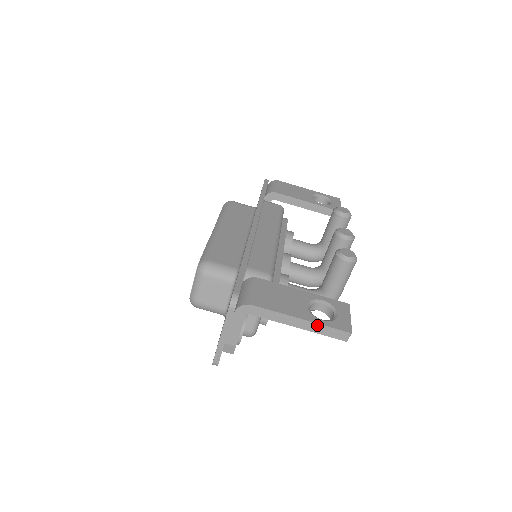
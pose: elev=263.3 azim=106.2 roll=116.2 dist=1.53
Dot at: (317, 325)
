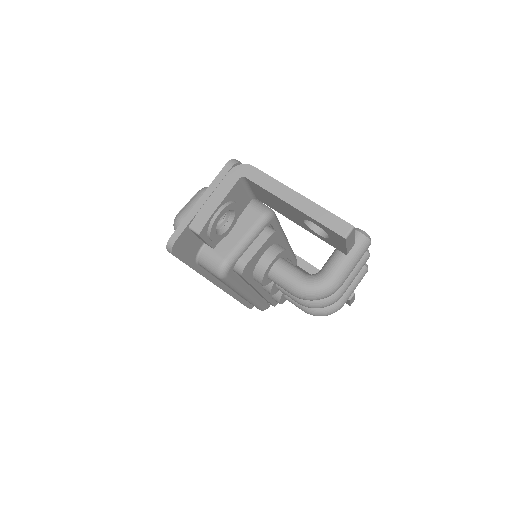
Dot at: (316, 206)
